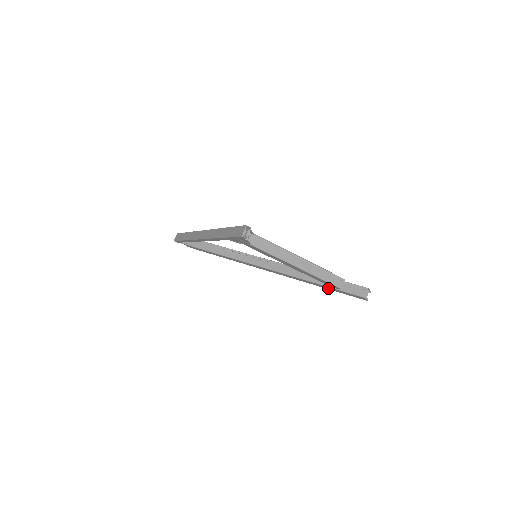
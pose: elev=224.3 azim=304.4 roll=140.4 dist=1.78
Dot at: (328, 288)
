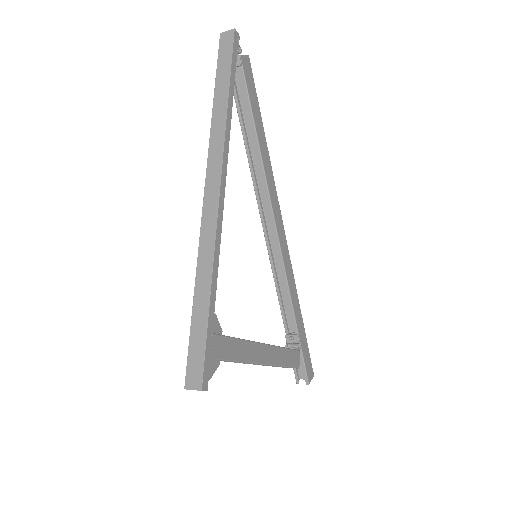
Dot at: (290, 332)
